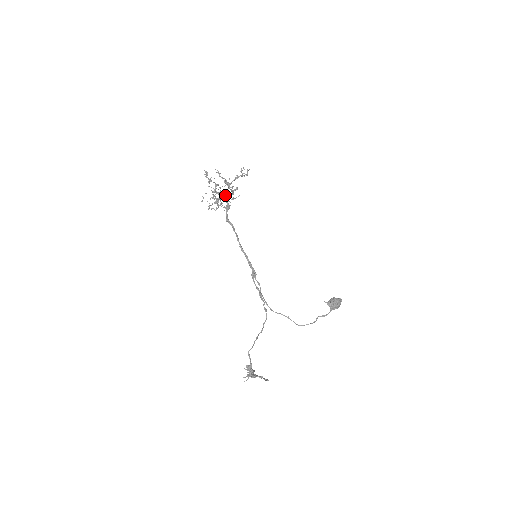
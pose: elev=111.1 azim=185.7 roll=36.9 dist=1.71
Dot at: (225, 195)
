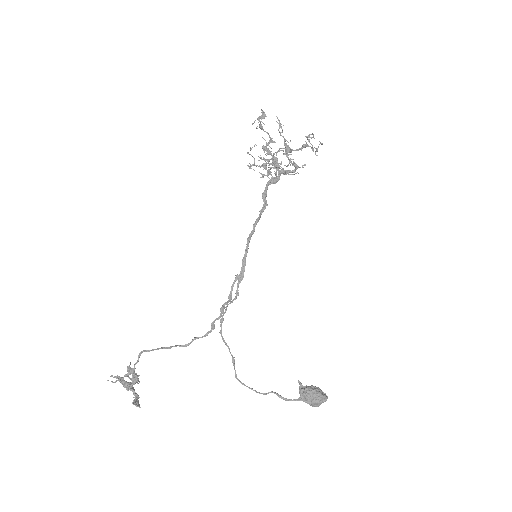
Dot at: occluded
